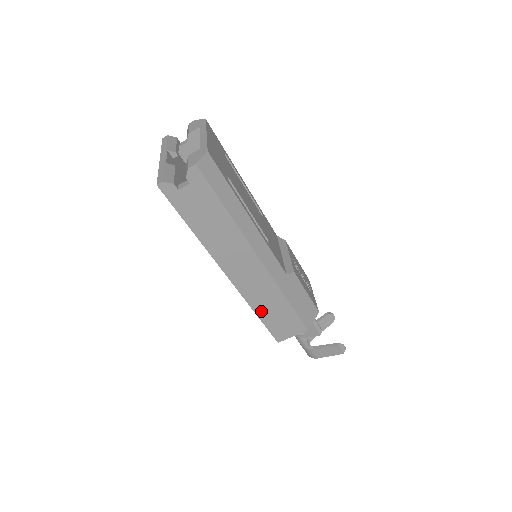
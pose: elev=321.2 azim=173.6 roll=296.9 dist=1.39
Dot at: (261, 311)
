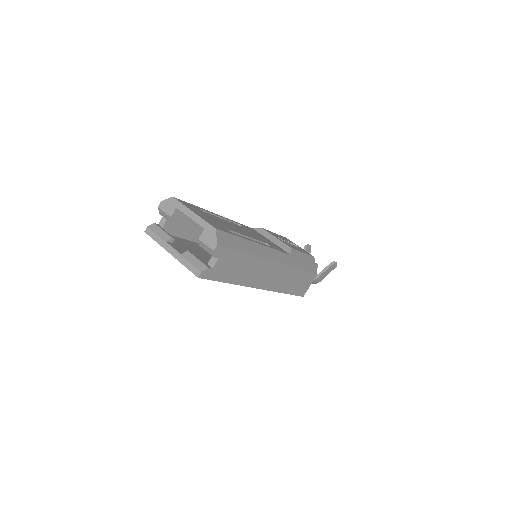
Dot at: (287, 289)
